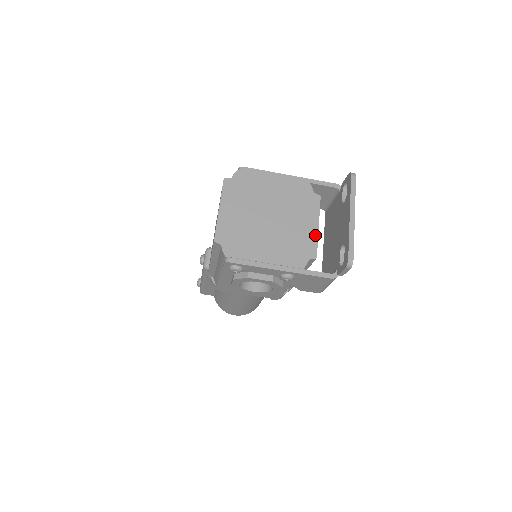
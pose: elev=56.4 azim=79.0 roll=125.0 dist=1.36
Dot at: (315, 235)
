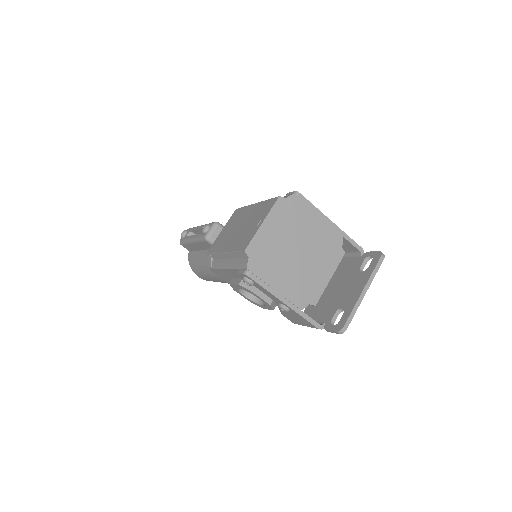
Dot at: (324, 285)
